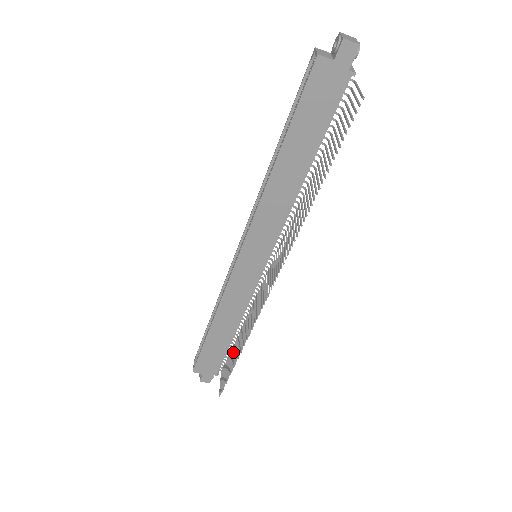
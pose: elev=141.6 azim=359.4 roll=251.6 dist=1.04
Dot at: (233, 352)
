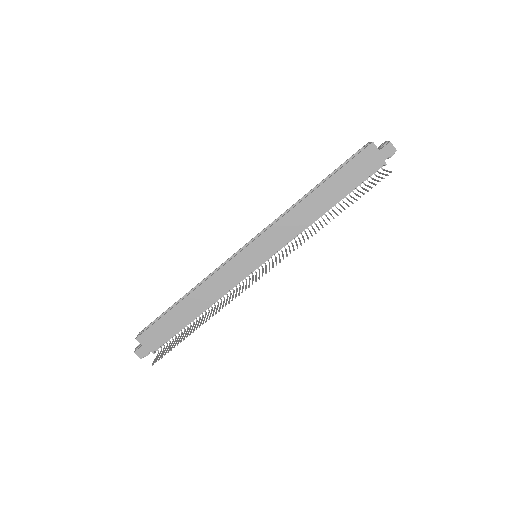
Dot at: (187, 331)
